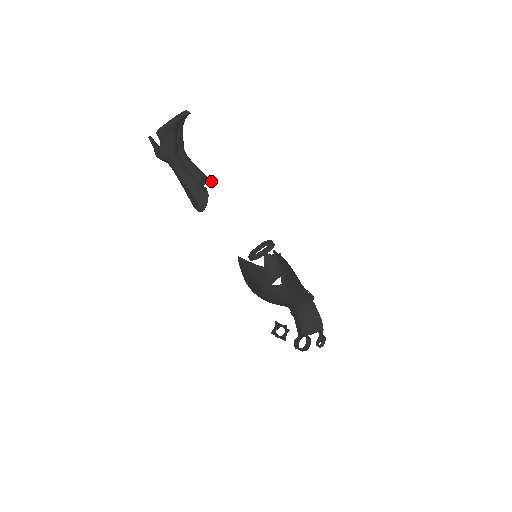
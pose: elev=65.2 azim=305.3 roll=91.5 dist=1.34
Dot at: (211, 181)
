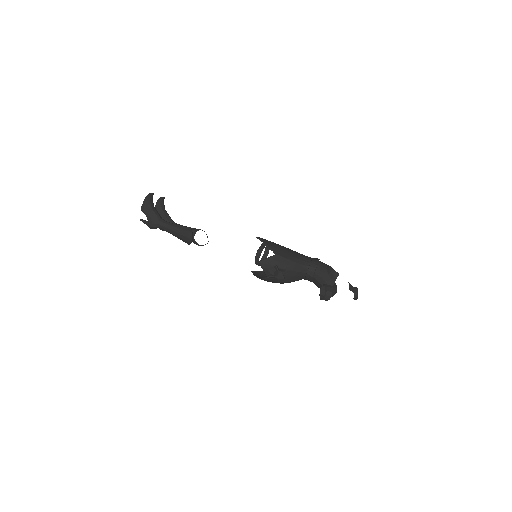
Dot at: occluded
